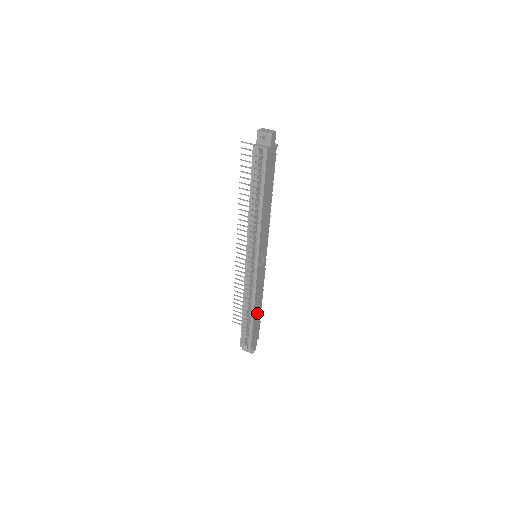
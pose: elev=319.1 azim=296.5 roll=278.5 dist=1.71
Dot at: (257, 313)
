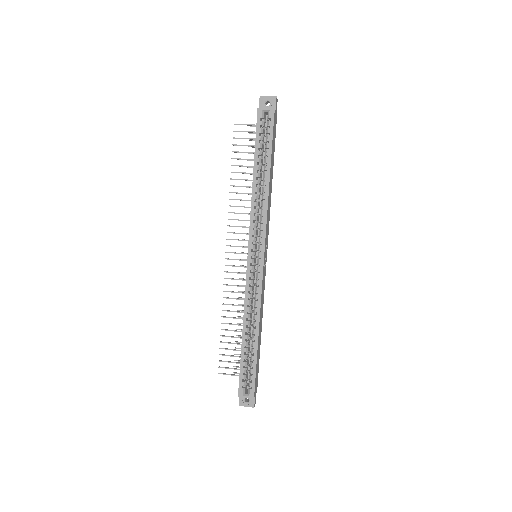
Dot at: (259, 339)
